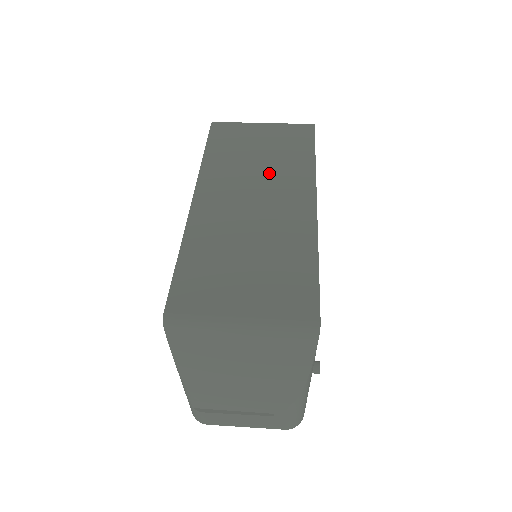
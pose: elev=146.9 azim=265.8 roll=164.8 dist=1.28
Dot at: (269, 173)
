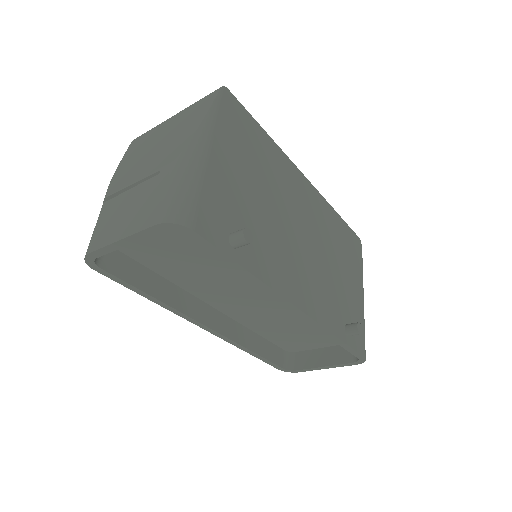
Dot at: occluded
